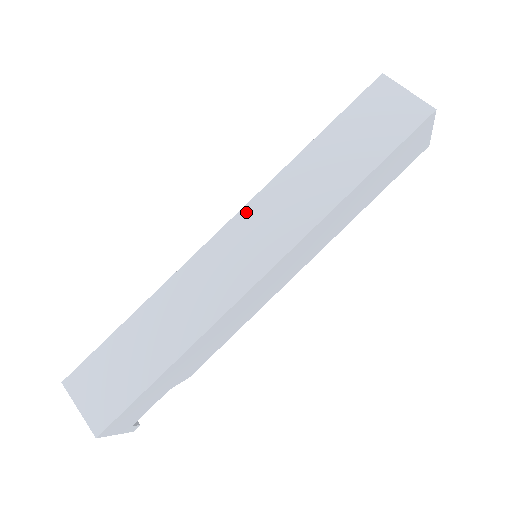
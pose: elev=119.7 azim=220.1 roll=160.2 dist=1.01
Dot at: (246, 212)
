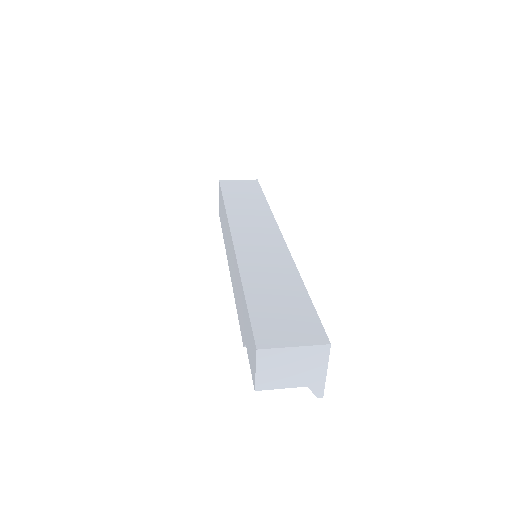
Dot at: (234, 228)
